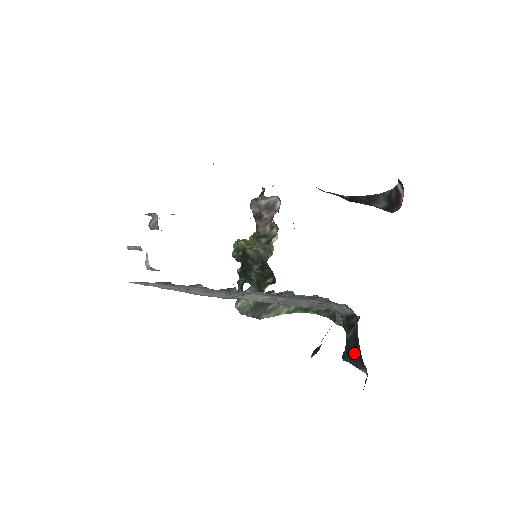
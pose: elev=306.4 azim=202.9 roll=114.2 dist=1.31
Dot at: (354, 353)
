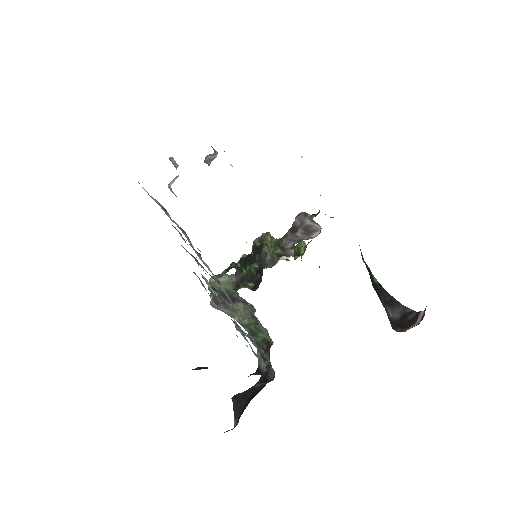
Dot at: (243, 402)
